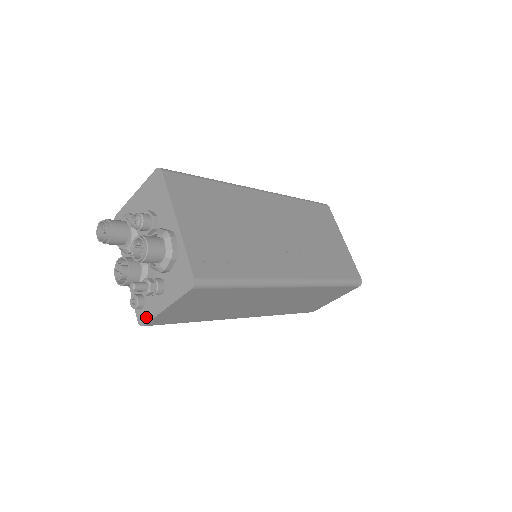
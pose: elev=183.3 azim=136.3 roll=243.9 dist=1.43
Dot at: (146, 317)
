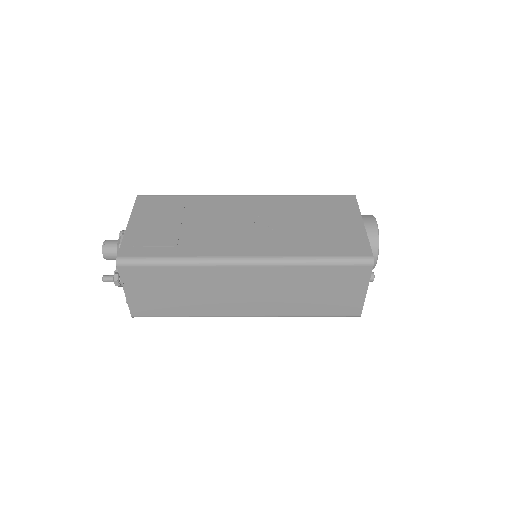
Dot at: occluded
